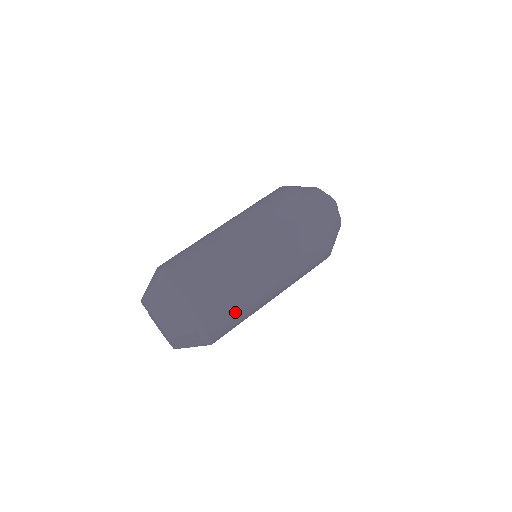
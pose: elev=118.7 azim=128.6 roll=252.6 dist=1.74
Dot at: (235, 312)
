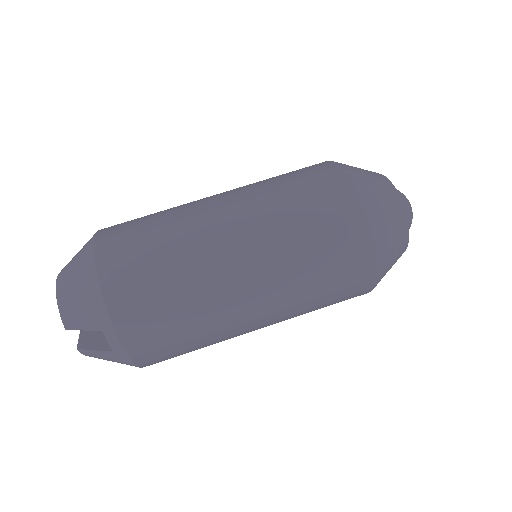
Dot at: (173, 318)
